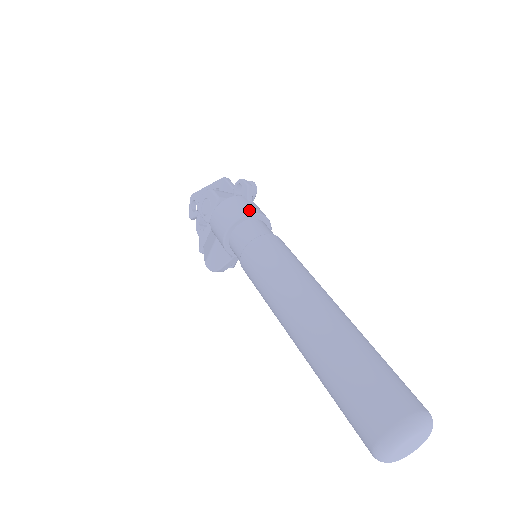
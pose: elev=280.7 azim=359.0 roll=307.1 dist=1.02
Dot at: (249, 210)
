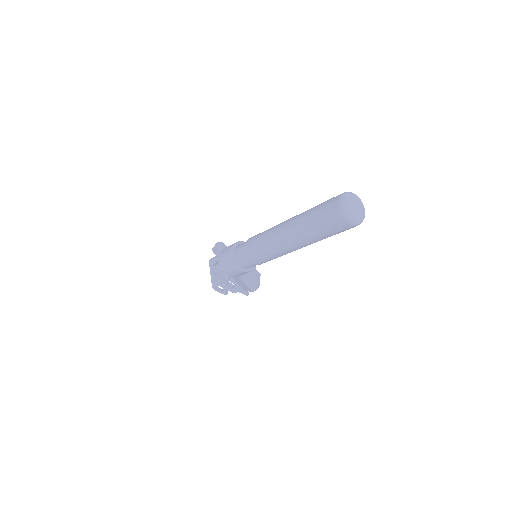
Dot at: (229, 249)
